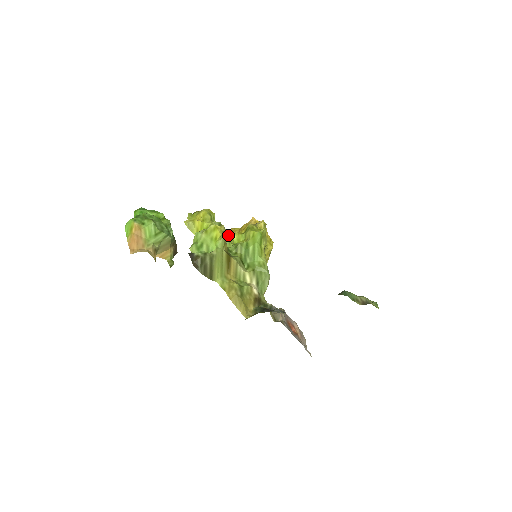
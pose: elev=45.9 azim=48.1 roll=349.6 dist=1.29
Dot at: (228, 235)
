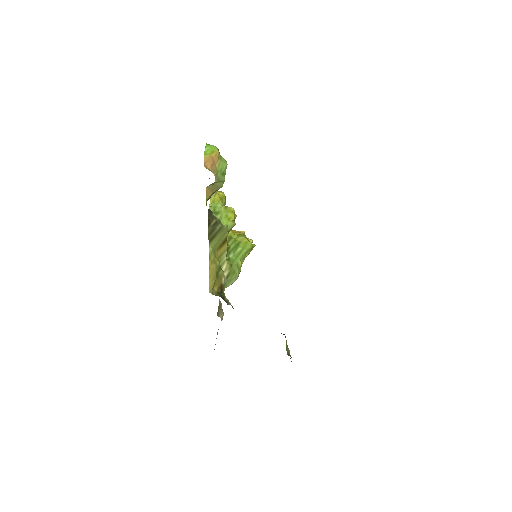
Dot at: occluded
